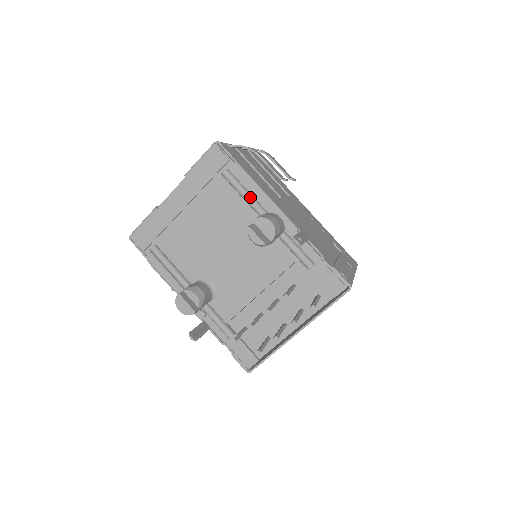
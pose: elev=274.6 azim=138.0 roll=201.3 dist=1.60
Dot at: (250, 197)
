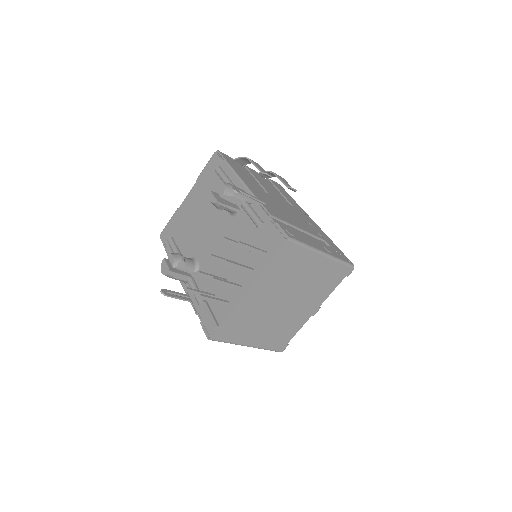
Dot at: (228, 181)
